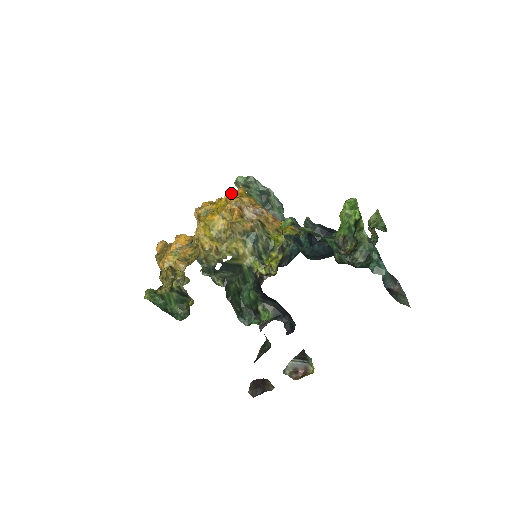
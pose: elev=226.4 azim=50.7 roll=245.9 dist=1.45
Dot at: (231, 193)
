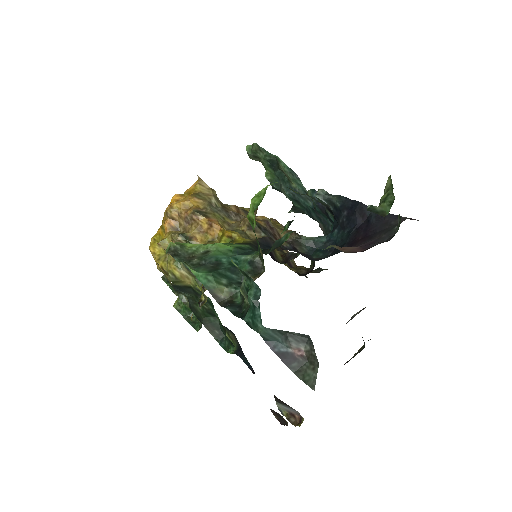
Dot at: occluded
